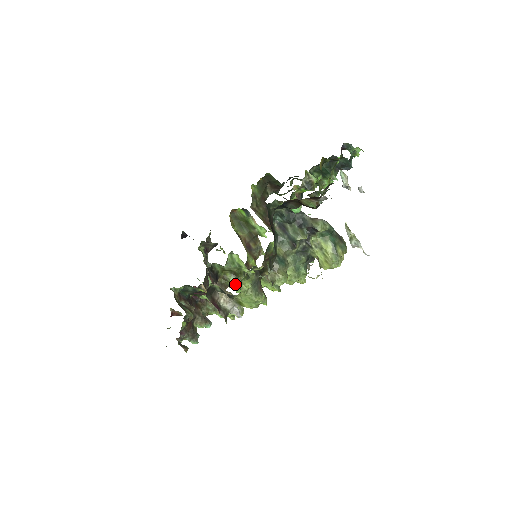
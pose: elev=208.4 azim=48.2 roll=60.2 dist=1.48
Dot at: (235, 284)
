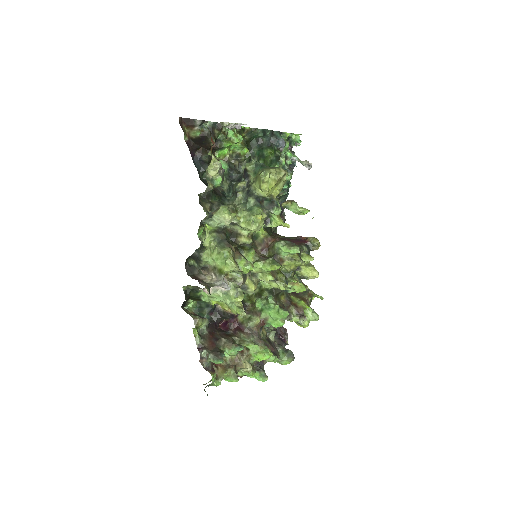
Dot at: (264, 307)
